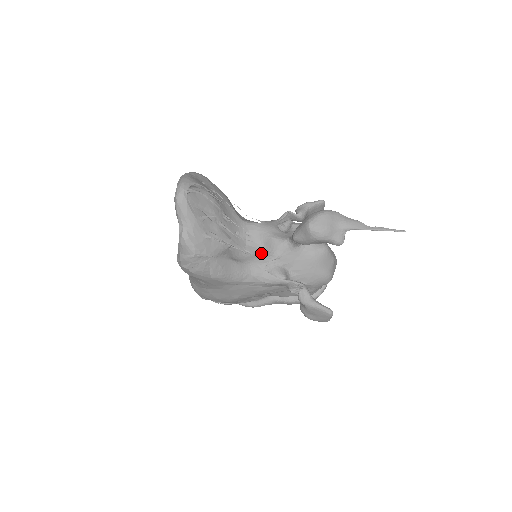
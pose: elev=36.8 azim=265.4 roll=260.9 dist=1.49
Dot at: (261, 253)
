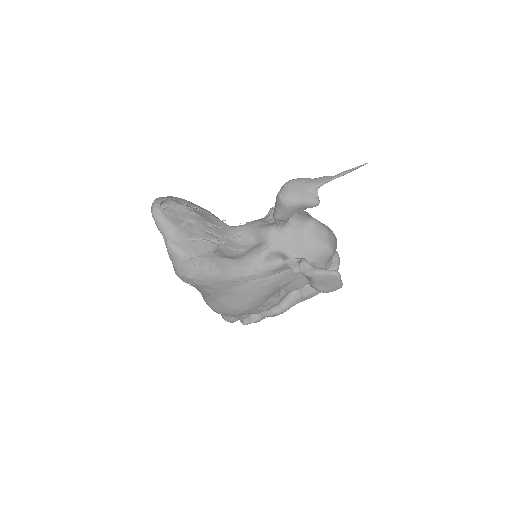
Dot at: (255, 247)
